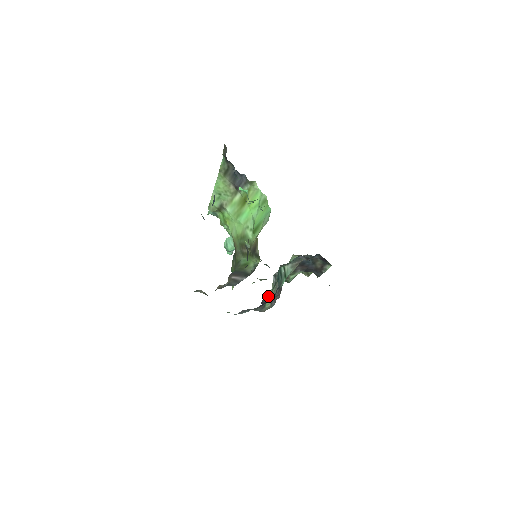
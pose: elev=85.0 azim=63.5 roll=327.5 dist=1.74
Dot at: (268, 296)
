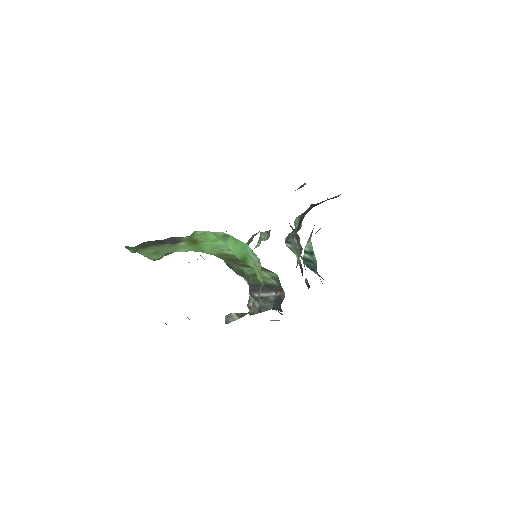
Dot at: occluded
